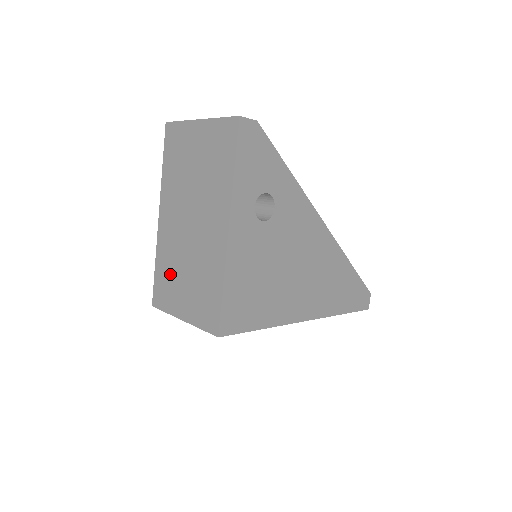
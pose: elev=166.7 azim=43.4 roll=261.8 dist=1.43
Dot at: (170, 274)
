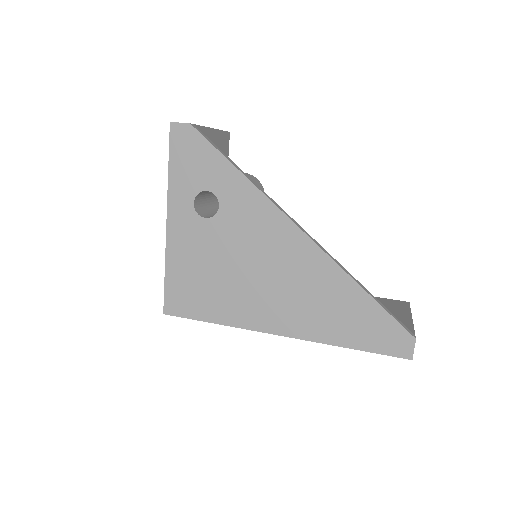
Dot at: occluded
